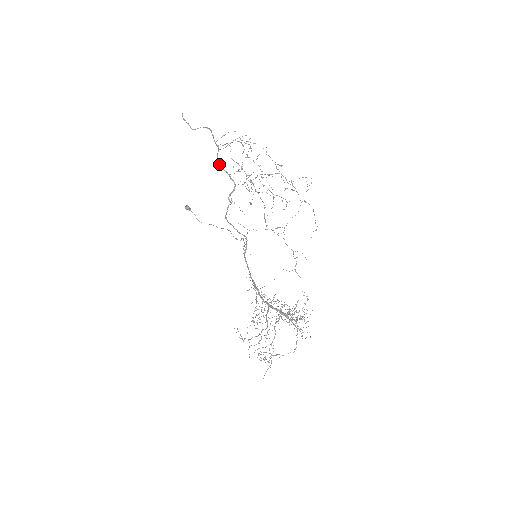
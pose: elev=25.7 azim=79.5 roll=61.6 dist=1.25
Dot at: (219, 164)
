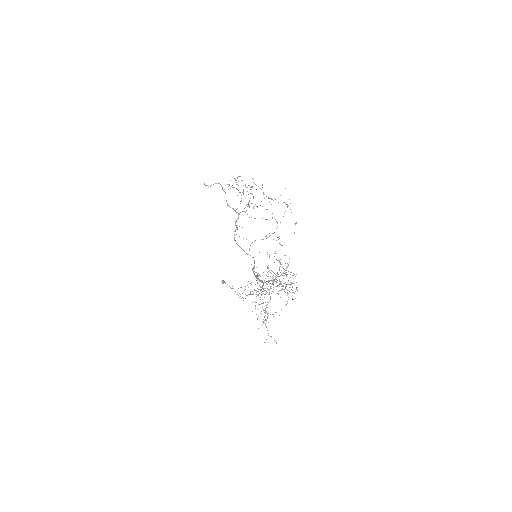
Dot at: (228, 205)
